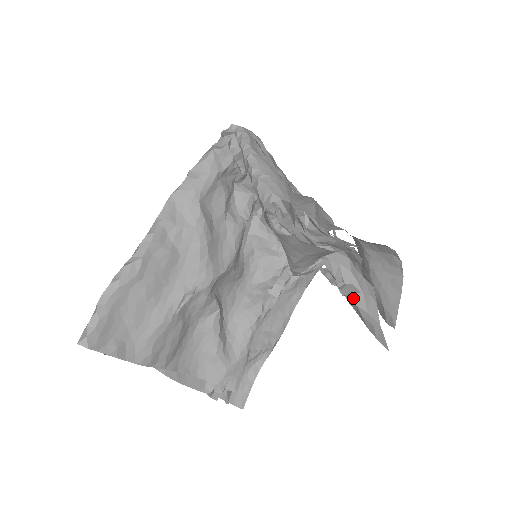
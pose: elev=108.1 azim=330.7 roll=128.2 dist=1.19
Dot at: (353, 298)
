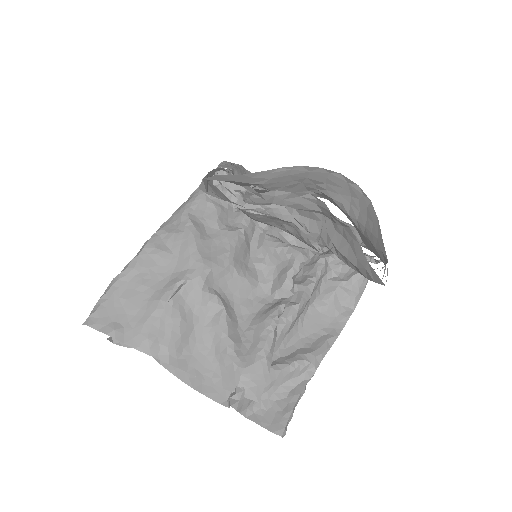
Dot at: (343, 254)
